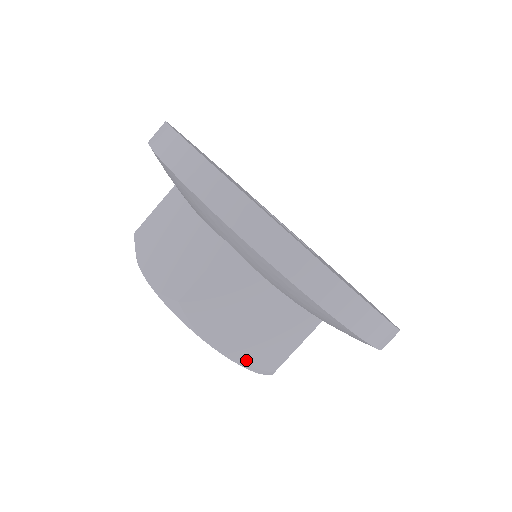
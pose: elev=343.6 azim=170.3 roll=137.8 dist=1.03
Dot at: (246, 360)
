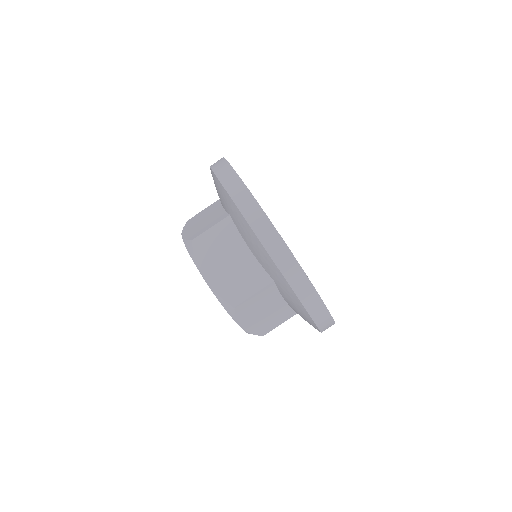
Dot at: (253, 332)
